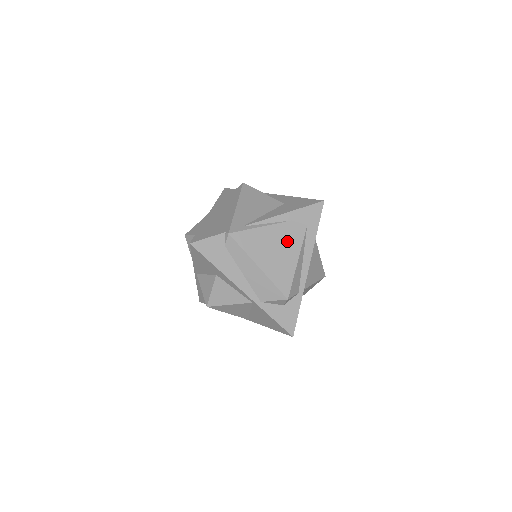
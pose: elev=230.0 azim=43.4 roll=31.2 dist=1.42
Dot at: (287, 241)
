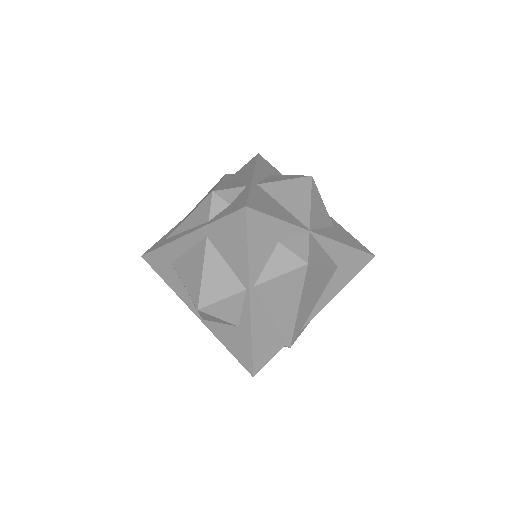
Dot at: occluded
